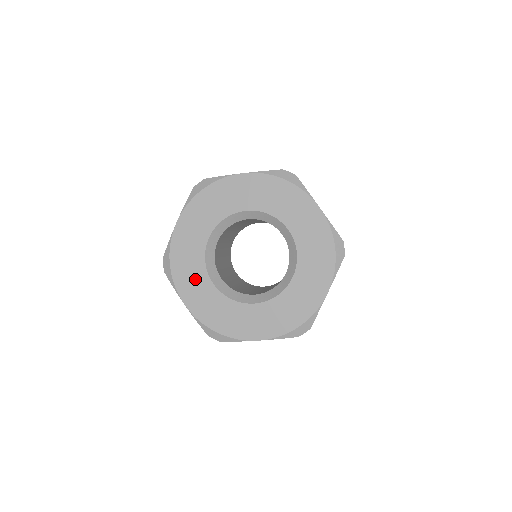
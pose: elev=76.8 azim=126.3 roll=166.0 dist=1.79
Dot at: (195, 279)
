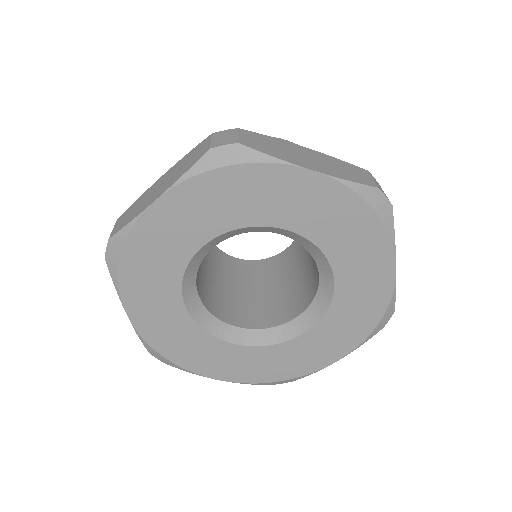
Dot at: (157, 290)
